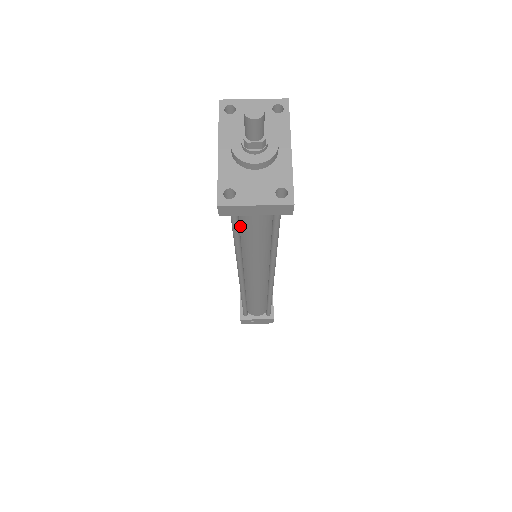
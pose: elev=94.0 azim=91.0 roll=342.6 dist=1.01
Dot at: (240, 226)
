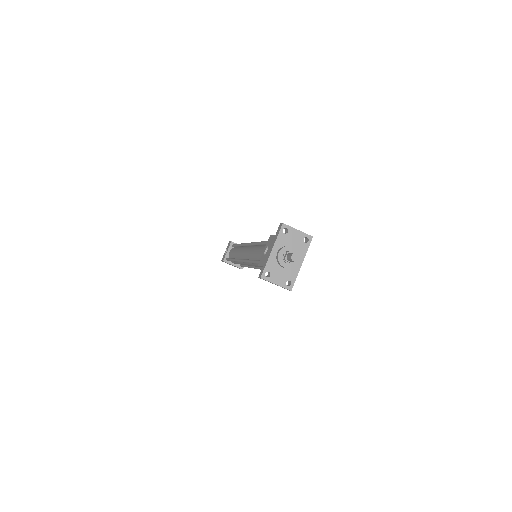
Dot at: occluded
